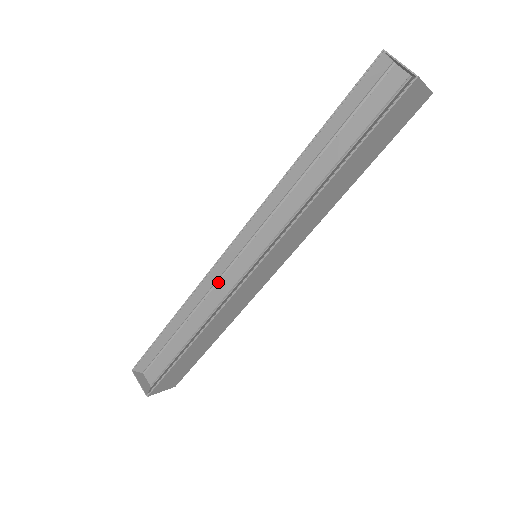
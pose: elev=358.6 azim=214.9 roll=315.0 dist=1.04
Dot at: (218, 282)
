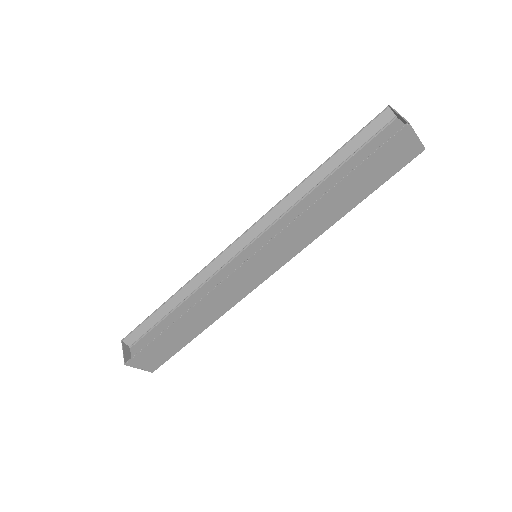
Dot at: (218, 272)
